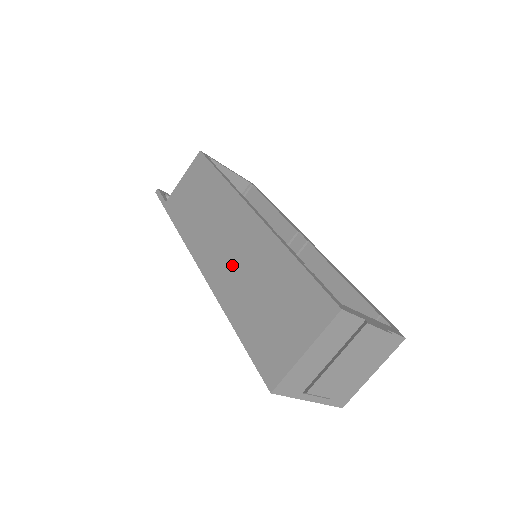
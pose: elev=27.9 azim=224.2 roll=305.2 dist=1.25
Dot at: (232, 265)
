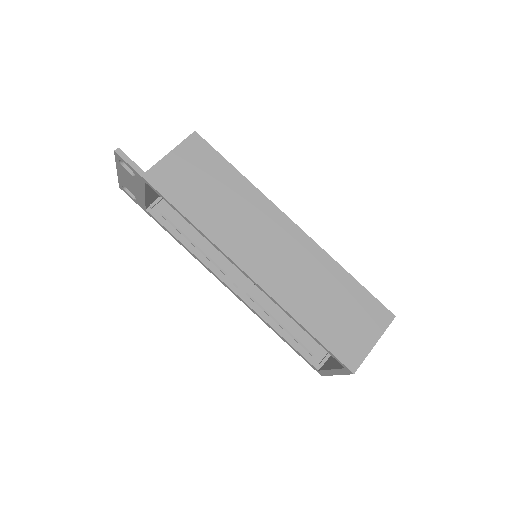
Dot at: (285, 270)
